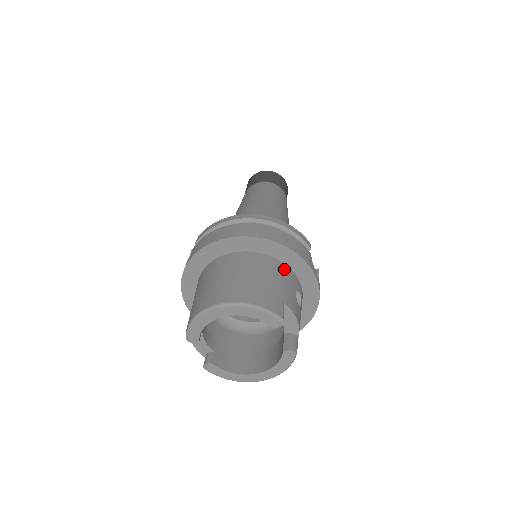
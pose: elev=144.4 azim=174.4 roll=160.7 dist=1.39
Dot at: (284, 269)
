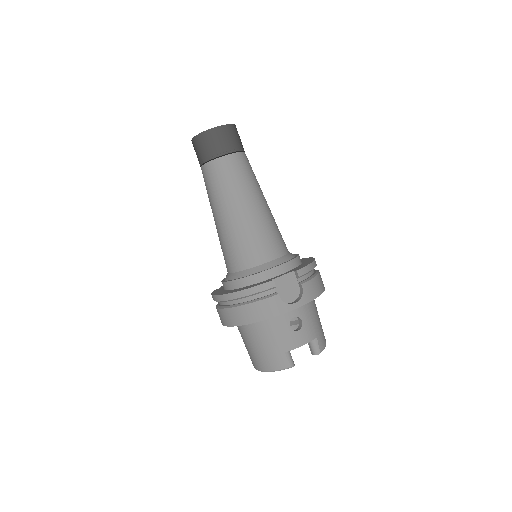
Dot at: (270, 322)
